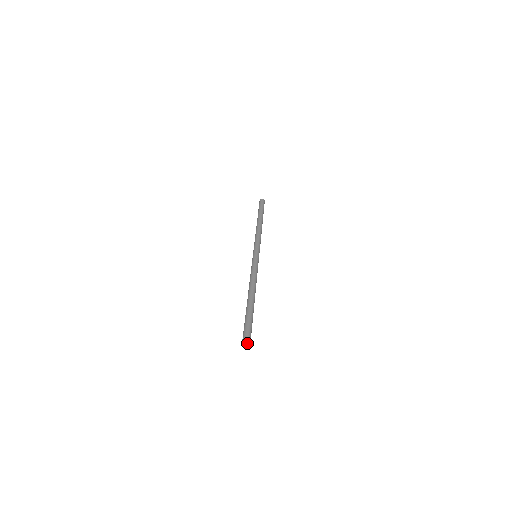
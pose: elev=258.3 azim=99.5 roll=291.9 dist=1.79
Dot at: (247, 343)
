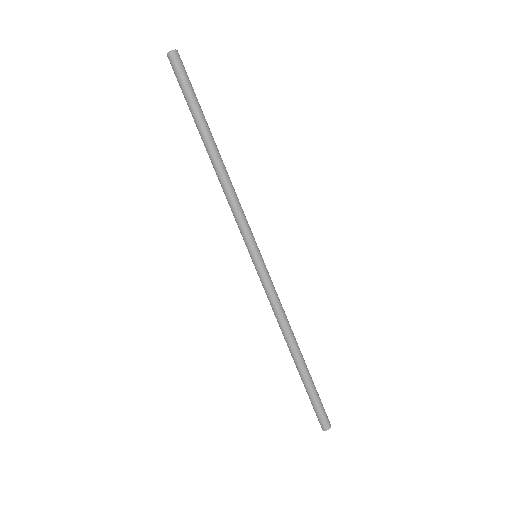
Dot at: (172, 53)
